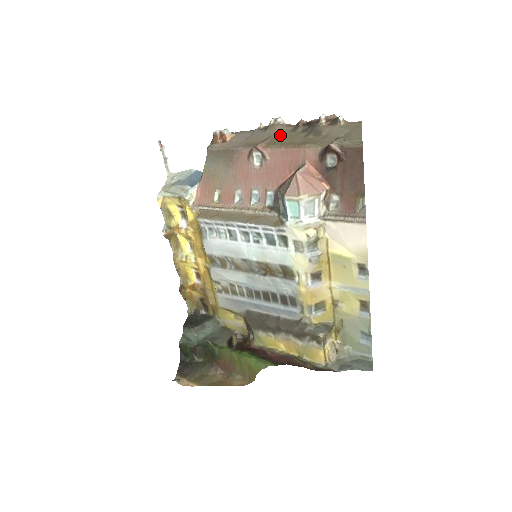
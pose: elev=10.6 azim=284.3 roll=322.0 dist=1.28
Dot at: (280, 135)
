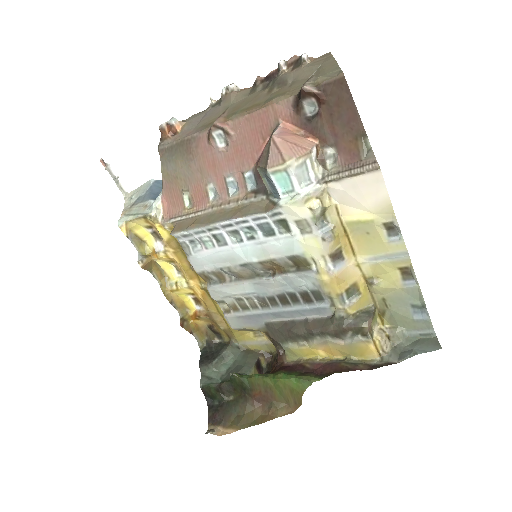
Dot at: (238, 103)
